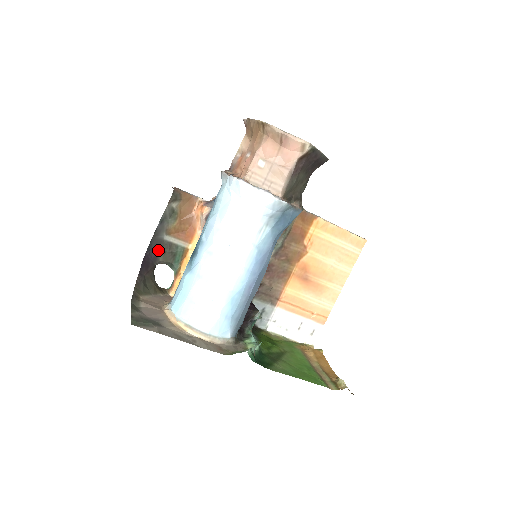
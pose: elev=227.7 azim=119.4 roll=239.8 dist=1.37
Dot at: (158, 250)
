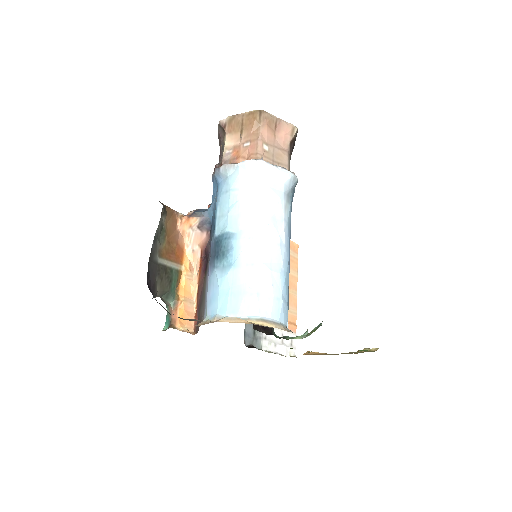
Dot at: (155, 277)
